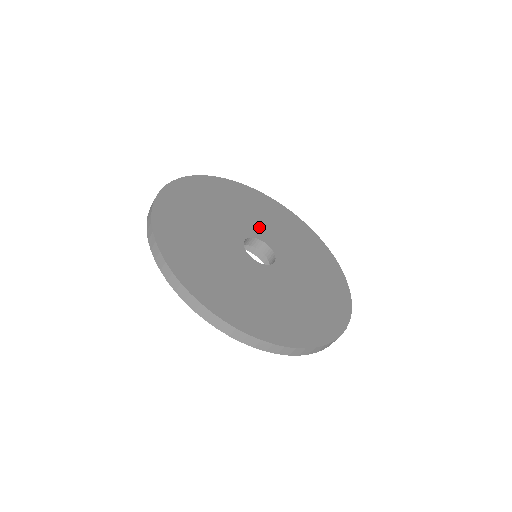
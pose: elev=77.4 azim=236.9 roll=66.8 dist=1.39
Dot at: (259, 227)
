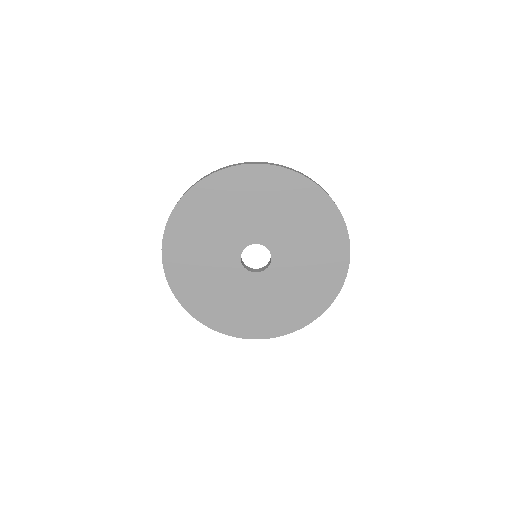
Dot at: (247, 228)
